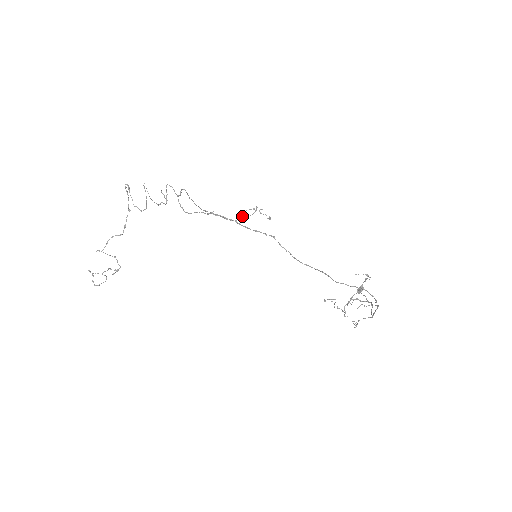
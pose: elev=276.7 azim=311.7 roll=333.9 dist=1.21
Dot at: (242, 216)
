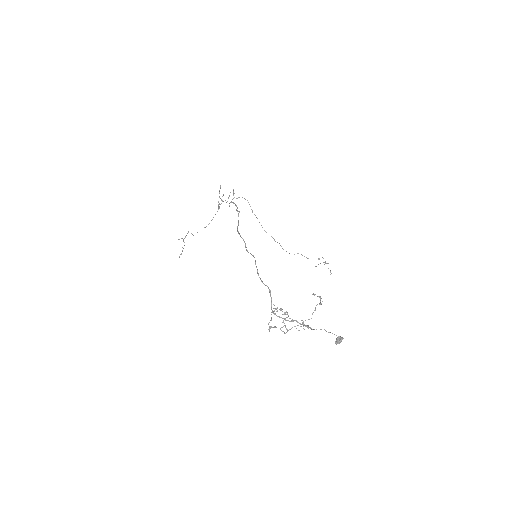
Dot at: (298, 253)
